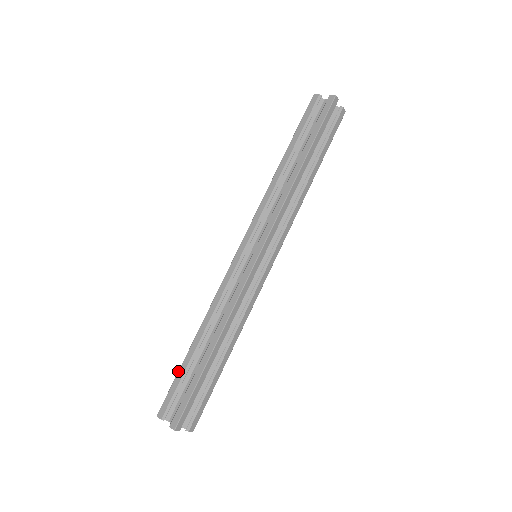
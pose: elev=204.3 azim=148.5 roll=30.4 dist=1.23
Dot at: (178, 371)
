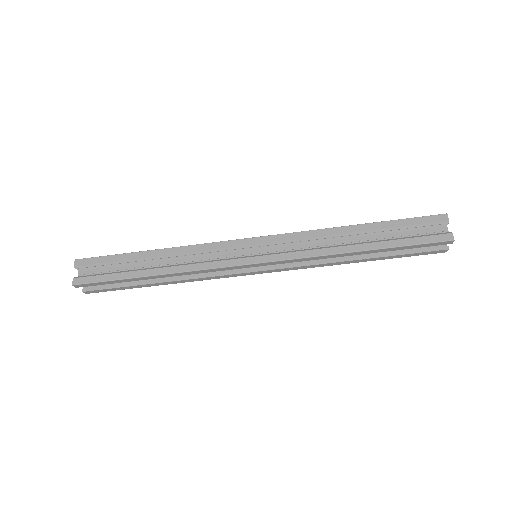
Dot at: (119, 254)
